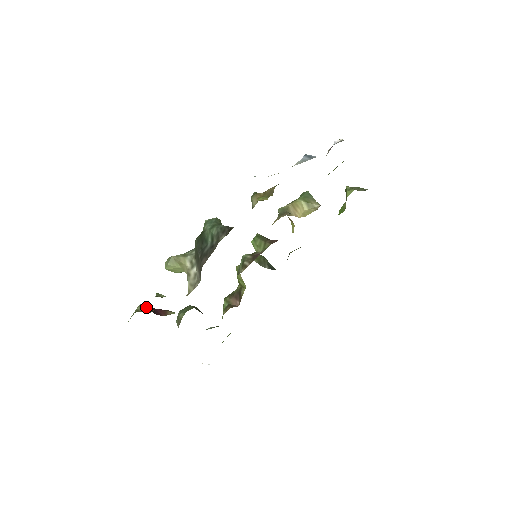
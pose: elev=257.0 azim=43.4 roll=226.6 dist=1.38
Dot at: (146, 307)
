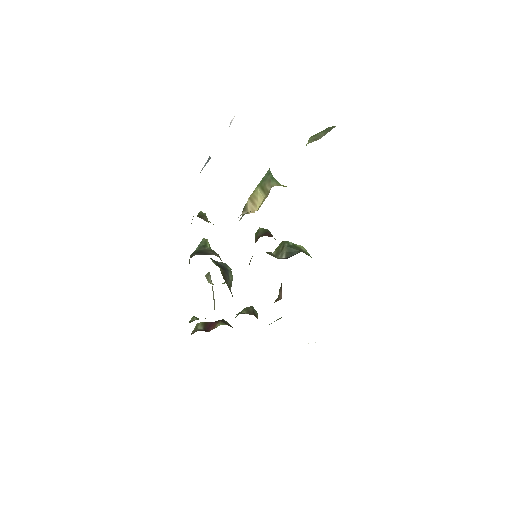
Dot at: (199, 326)
